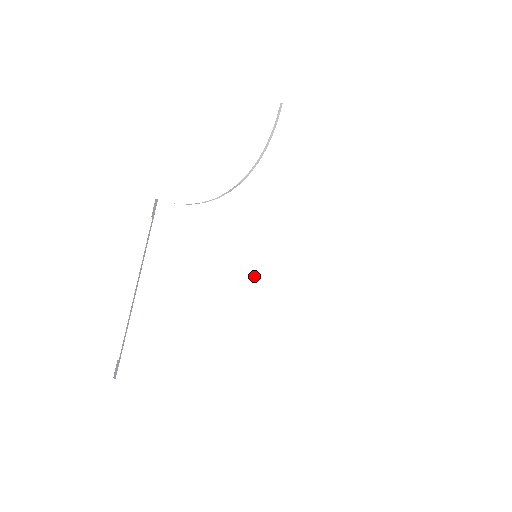
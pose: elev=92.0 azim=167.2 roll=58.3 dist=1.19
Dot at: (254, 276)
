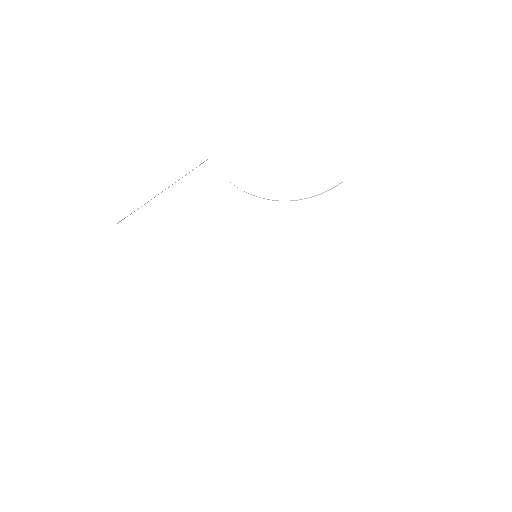
Dot at: (246, 267)
